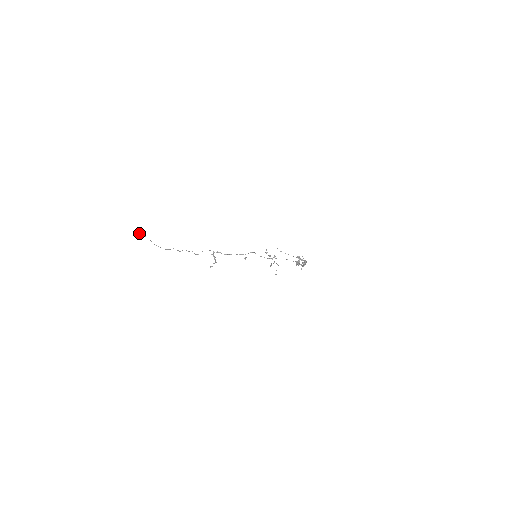
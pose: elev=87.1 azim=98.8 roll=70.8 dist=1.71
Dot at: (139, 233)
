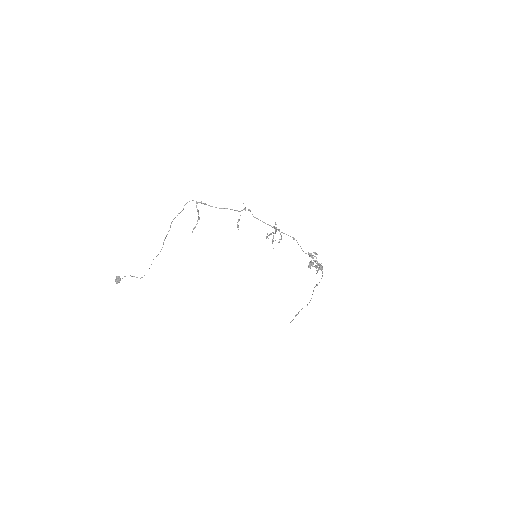
Dot at: (118, 277)
